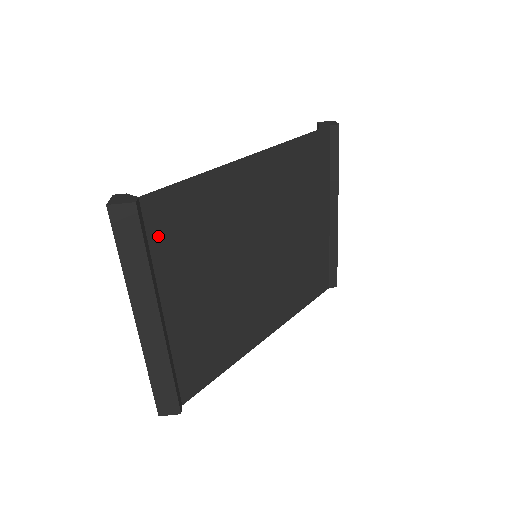
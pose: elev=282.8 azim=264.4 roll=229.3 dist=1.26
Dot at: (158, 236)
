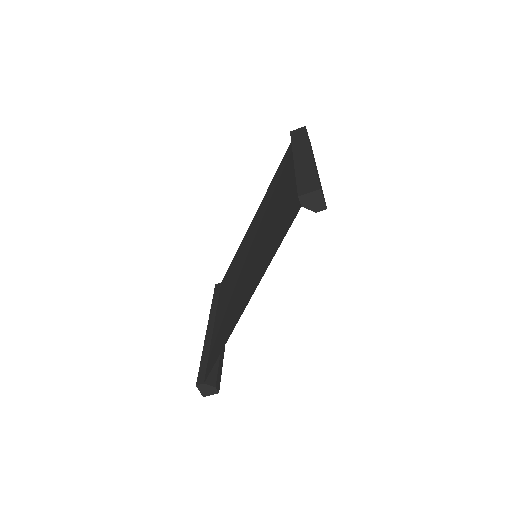
Dot at: occluded
